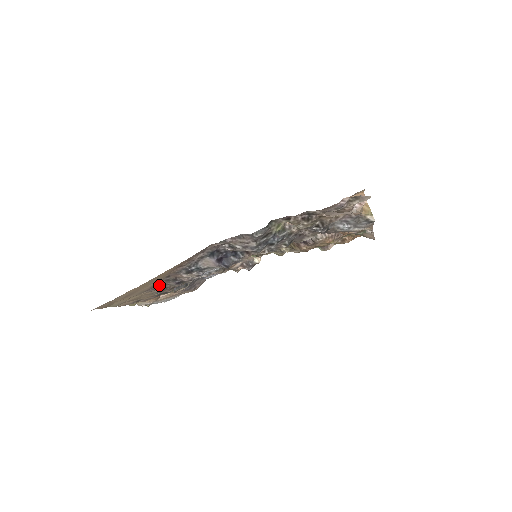
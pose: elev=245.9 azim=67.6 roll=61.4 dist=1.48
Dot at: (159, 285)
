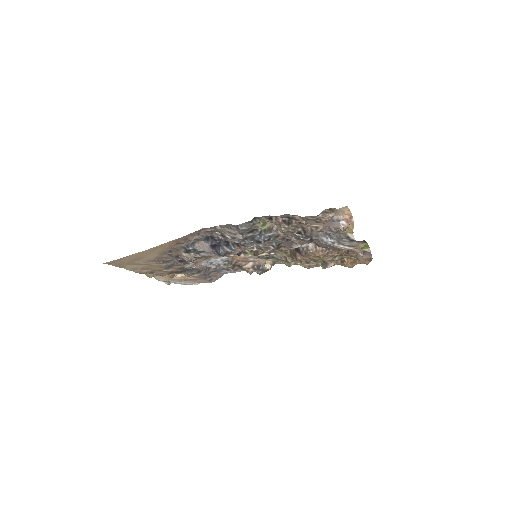
Dot at: (164, 259)
